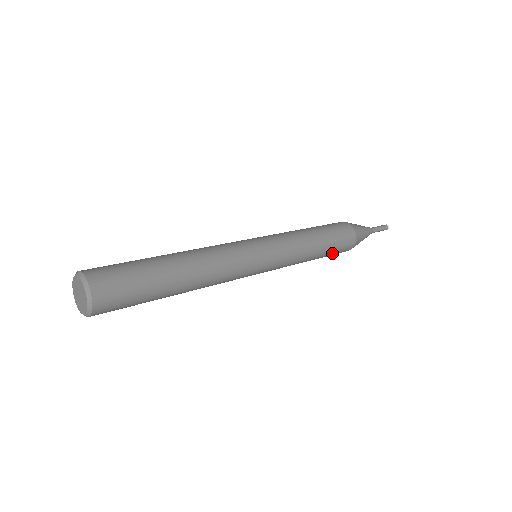
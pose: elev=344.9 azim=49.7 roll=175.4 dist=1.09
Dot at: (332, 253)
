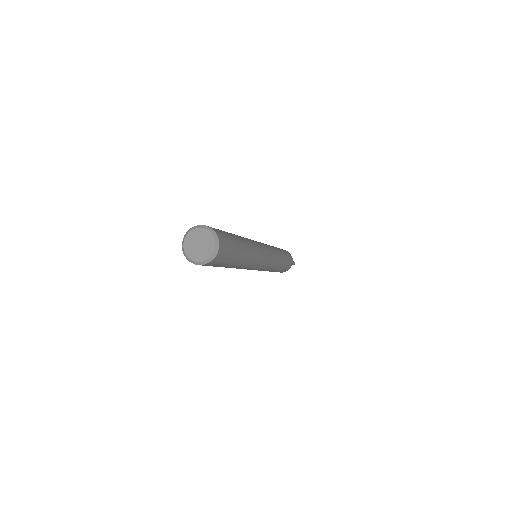
Dot at: (287, 258)
